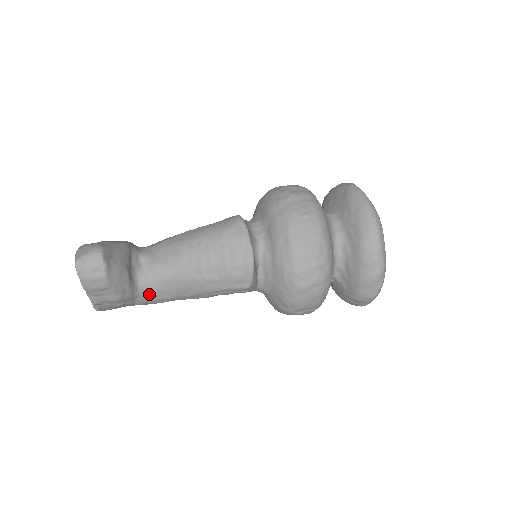
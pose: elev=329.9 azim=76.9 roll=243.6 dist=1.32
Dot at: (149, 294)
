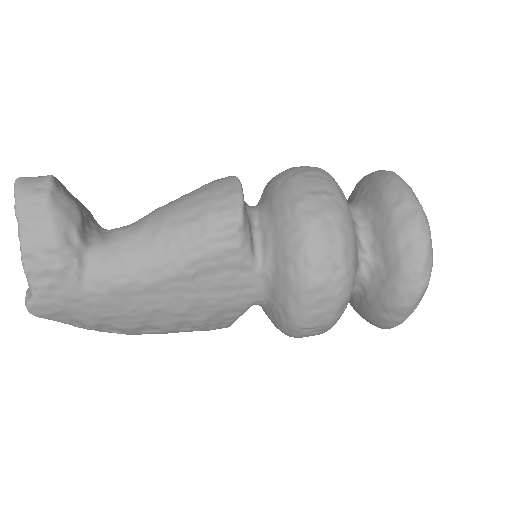
Dot at: (104, 260)
